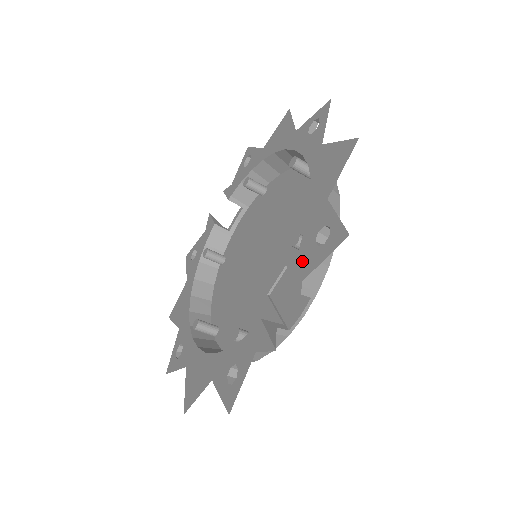
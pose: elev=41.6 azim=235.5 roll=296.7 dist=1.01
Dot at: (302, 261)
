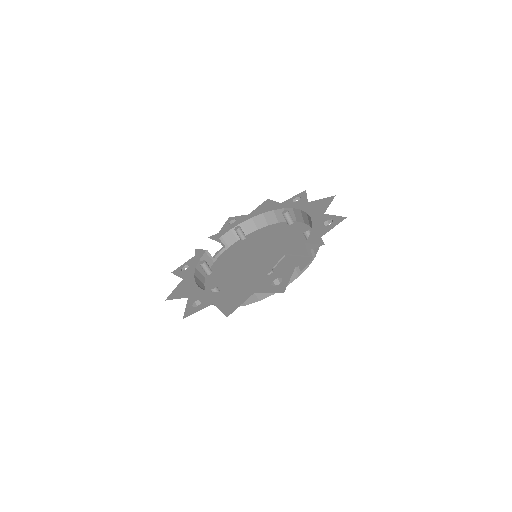
Dot at: (317, 233)
